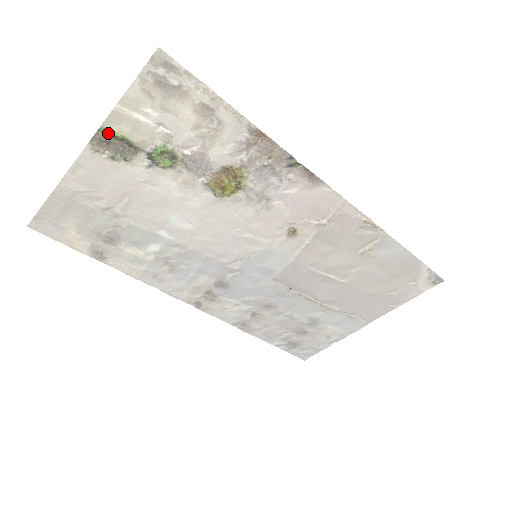
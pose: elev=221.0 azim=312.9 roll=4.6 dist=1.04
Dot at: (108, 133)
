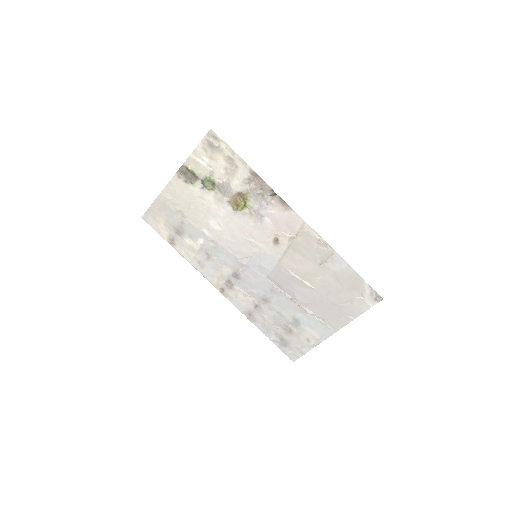
Dot at: (186, 168)
